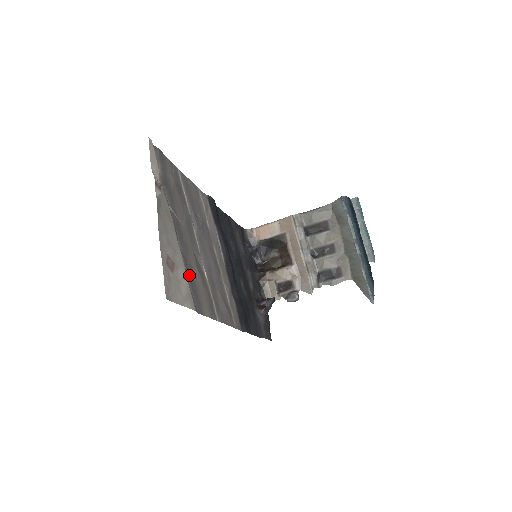
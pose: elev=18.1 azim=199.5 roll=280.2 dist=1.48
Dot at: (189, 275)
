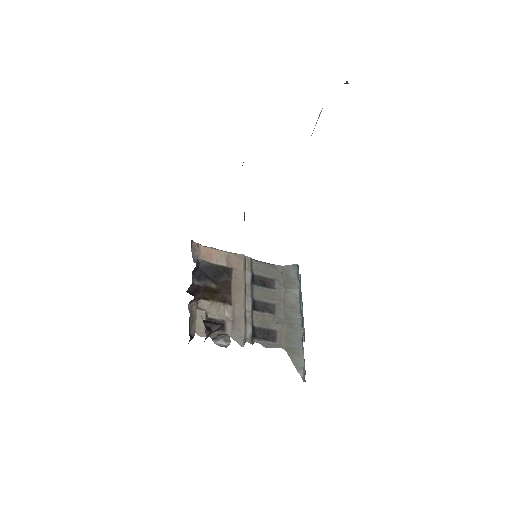
Dot at: occluded
